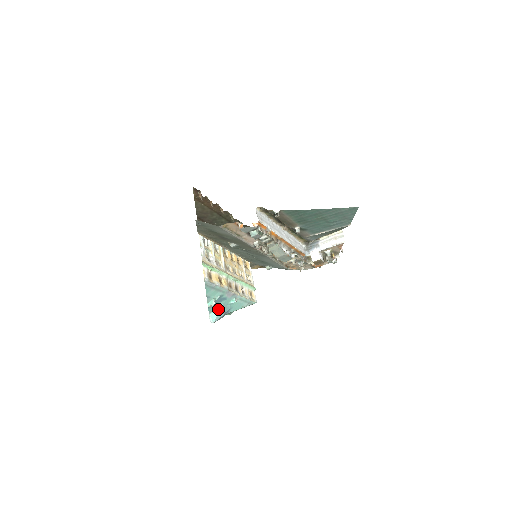
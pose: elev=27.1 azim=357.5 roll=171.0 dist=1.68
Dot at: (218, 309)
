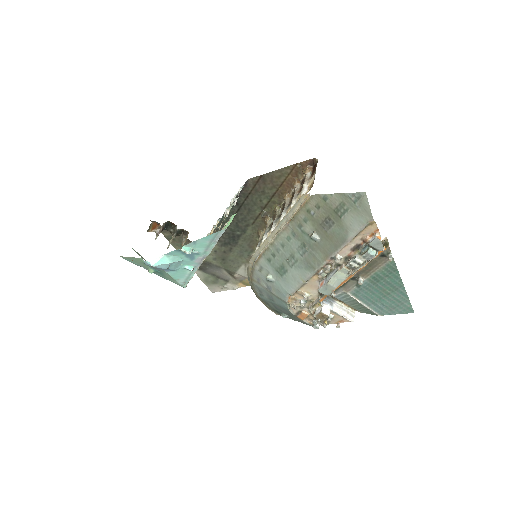
Dot at: (174, 260)
